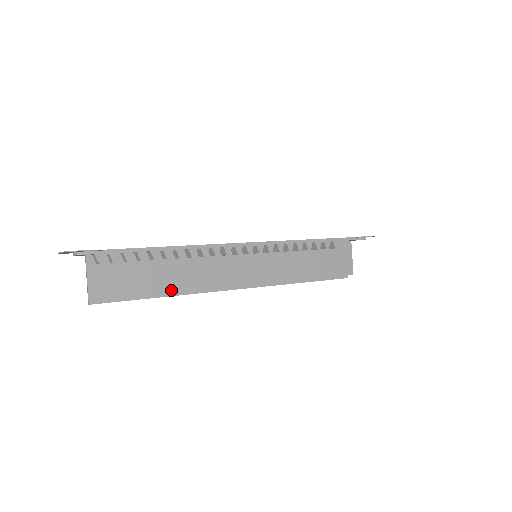
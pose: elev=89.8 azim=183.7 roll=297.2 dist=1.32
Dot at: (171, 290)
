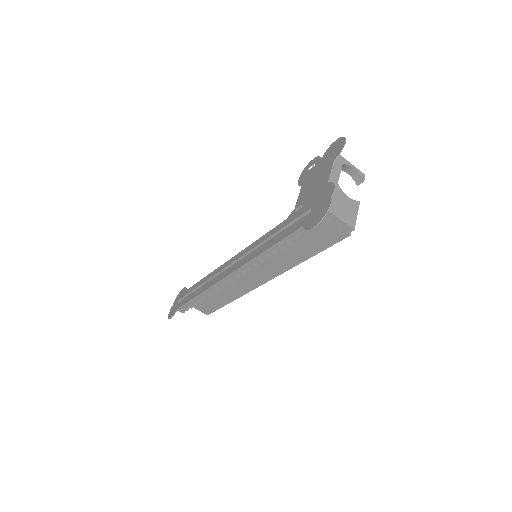
Dot at: (230, 298)
